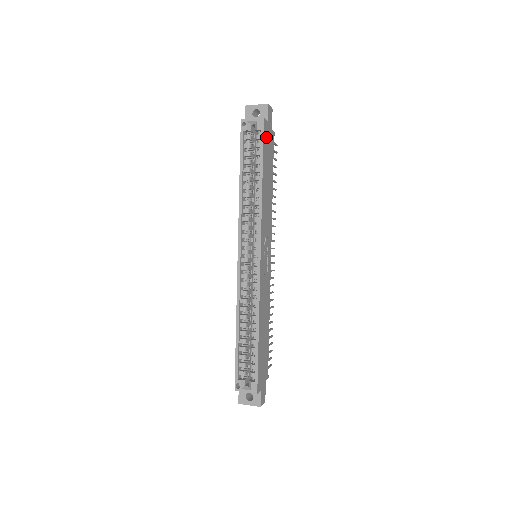
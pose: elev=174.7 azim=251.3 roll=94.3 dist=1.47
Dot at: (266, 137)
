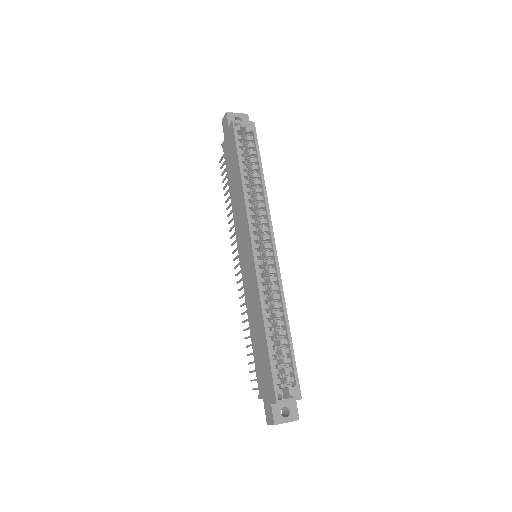
Dot at: occluded
